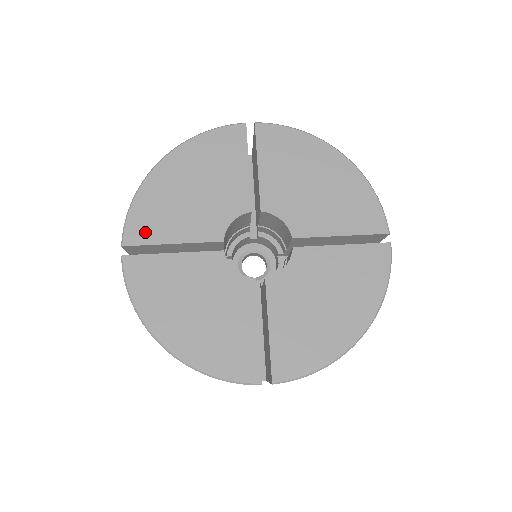
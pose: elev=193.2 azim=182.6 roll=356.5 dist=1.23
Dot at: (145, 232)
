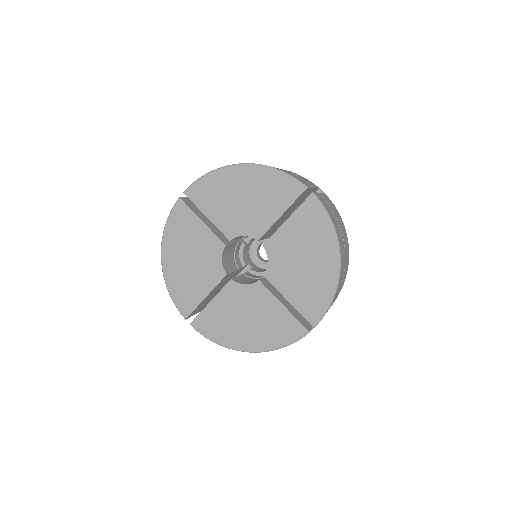
Dot at: (199, 197)
